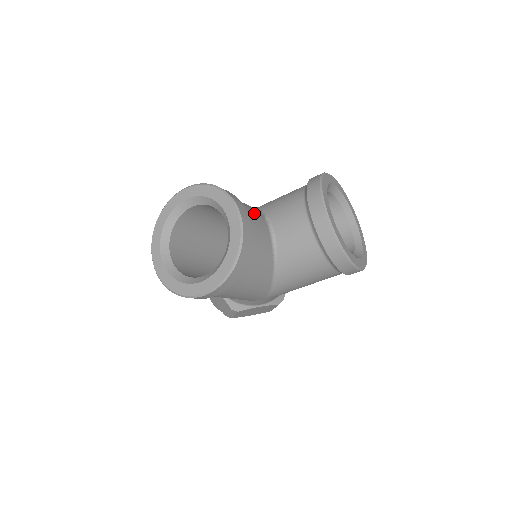
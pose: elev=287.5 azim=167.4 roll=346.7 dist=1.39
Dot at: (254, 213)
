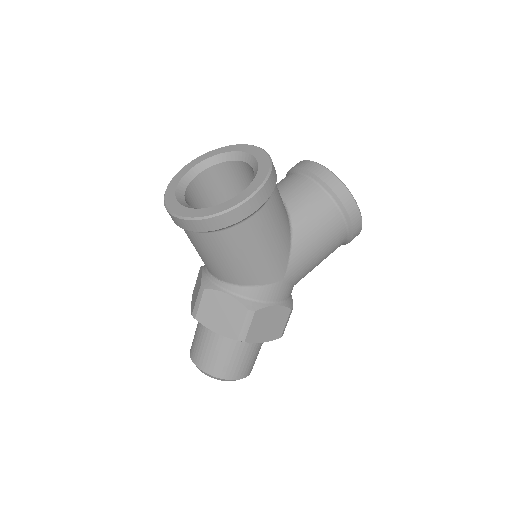
Dot at: occluded
